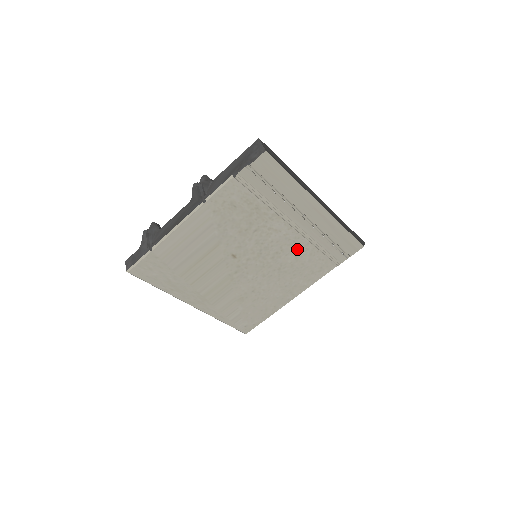
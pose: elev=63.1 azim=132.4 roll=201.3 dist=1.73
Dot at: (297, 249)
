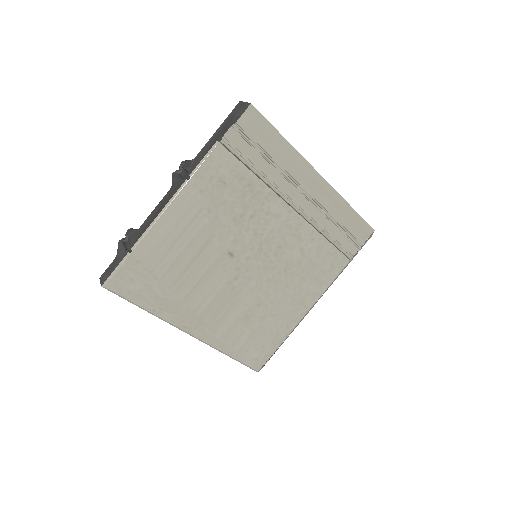
Dot at: (302, 240)
